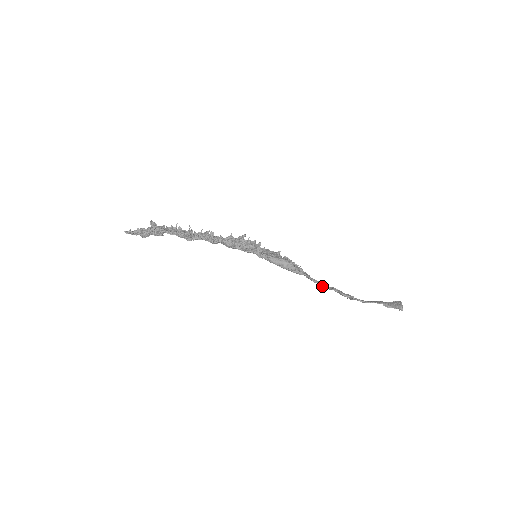
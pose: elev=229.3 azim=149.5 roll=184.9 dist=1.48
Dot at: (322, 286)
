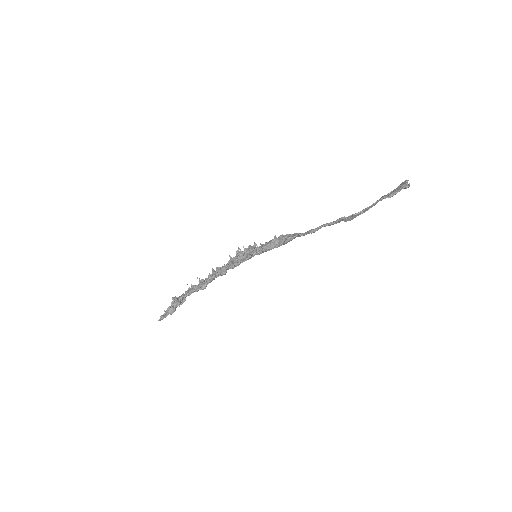
Dot at: occluded
